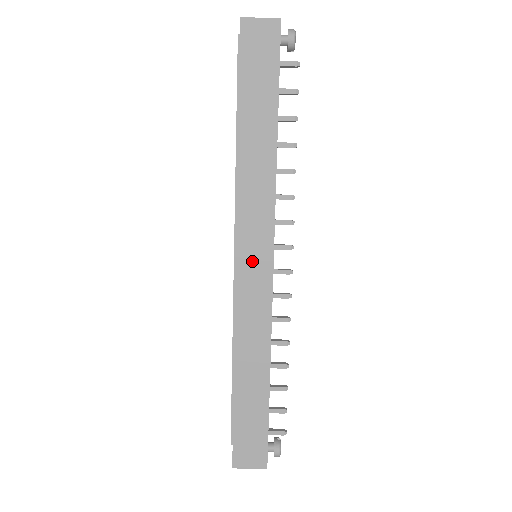
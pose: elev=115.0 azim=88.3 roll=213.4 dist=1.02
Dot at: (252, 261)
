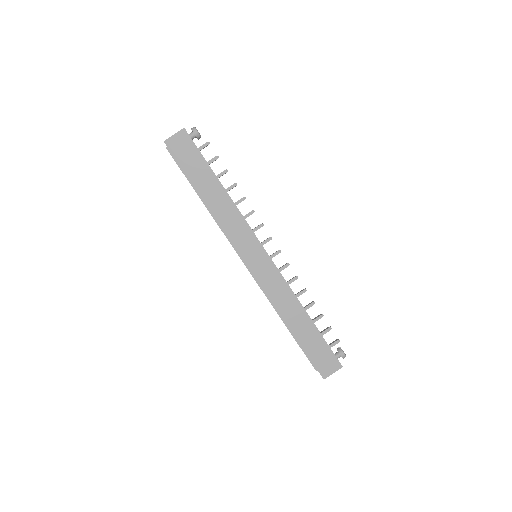
Dot at: (255, 260)
